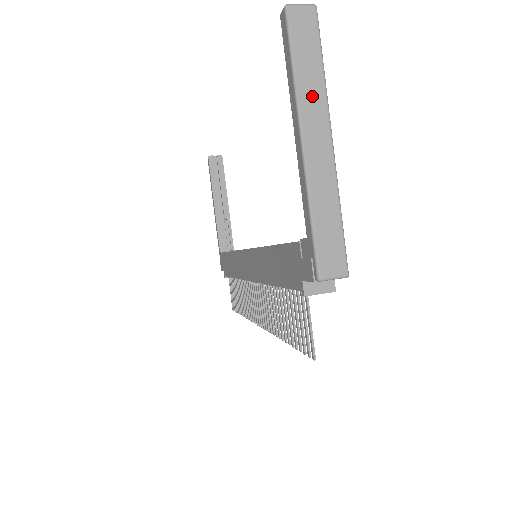
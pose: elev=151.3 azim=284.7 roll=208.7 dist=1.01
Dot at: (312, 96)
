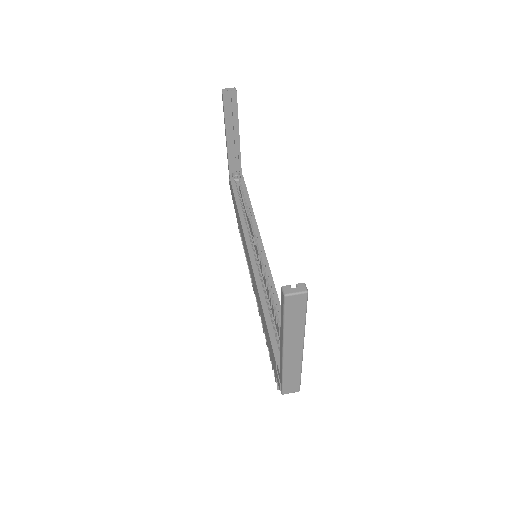
Dot at: (294, 334)
